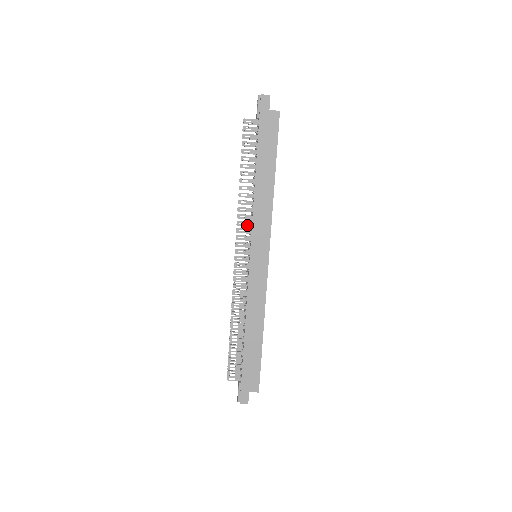
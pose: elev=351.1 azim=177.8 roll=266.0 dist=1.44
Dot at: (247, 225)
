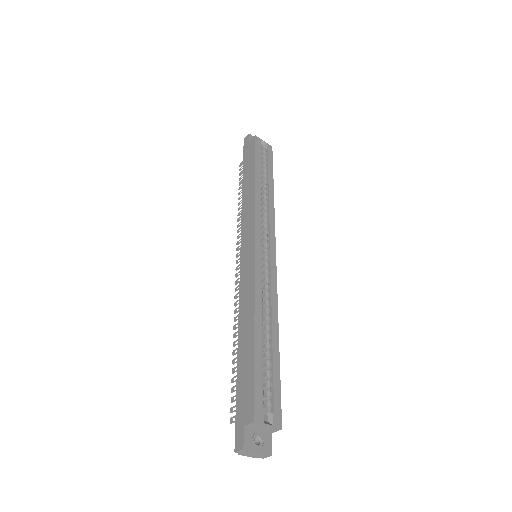
Dot at: occluded
